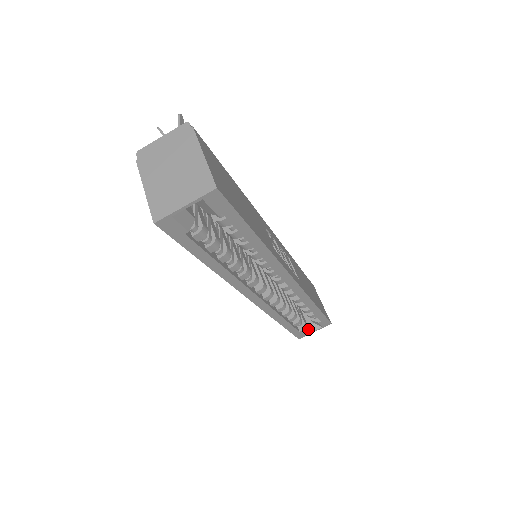
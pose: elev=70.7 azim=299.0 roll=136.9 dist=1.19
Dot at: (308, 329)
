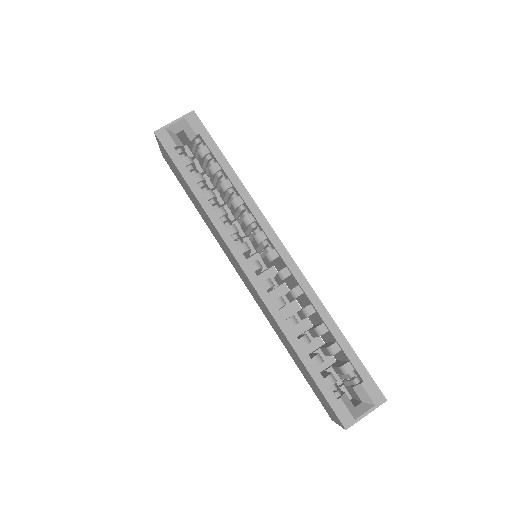
Dot at: (355, 411)
